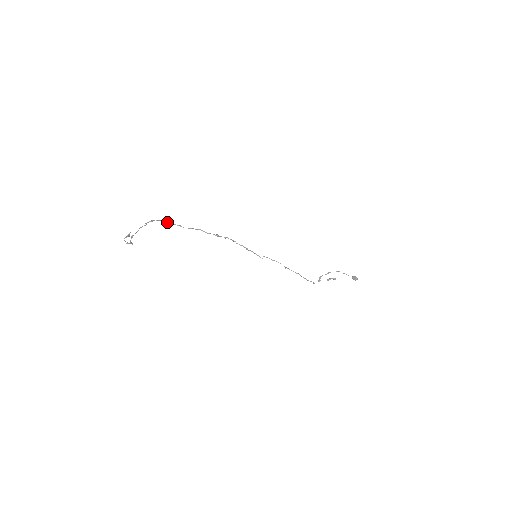
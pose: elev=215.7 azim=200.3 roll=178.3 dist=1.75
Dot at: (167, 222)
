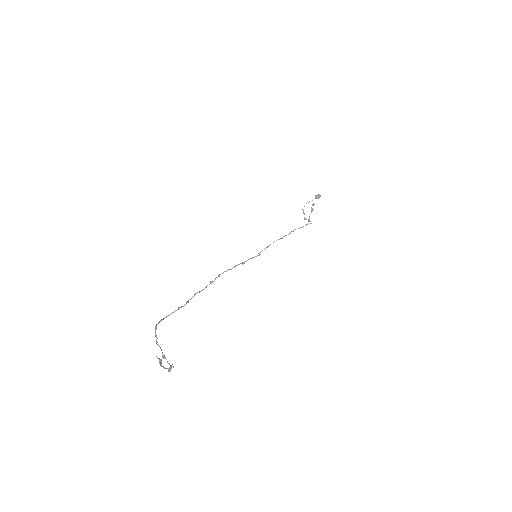
Dot at: (166, 317)
